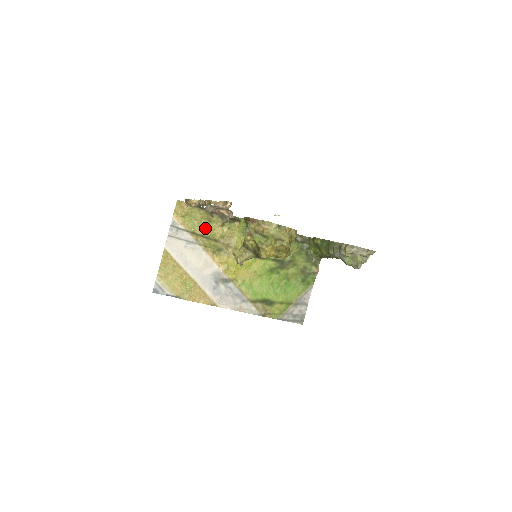
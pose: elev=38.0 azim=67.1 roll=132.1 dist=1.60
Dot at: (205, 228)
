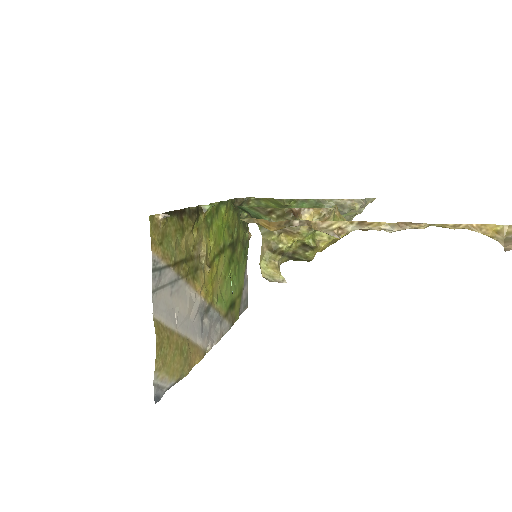
Dot at: (180, 246)
